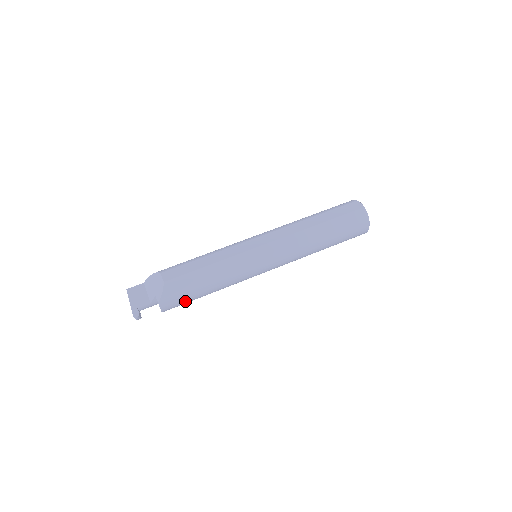
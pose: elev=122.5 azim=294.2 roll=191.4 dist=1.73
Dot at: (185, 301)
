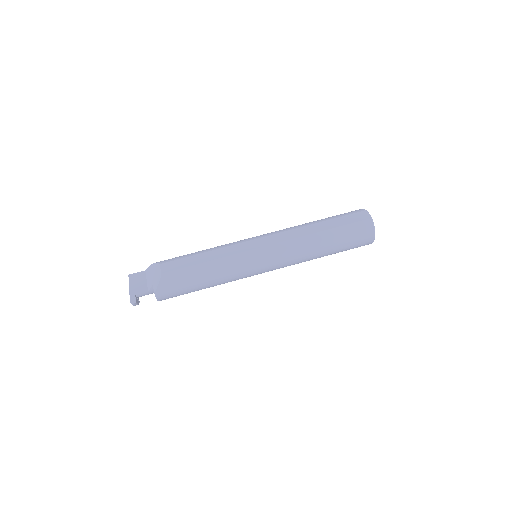
Dot at: (181, 293)
